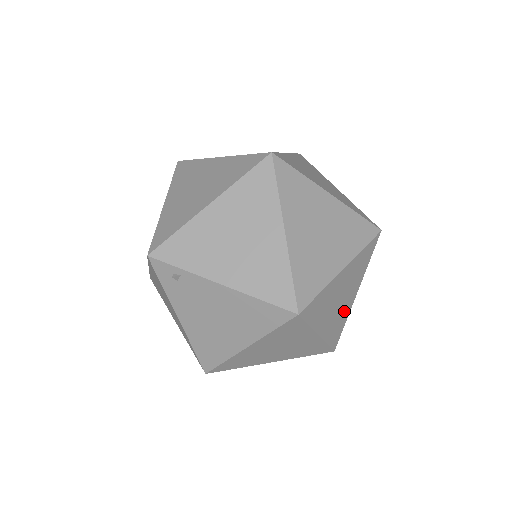
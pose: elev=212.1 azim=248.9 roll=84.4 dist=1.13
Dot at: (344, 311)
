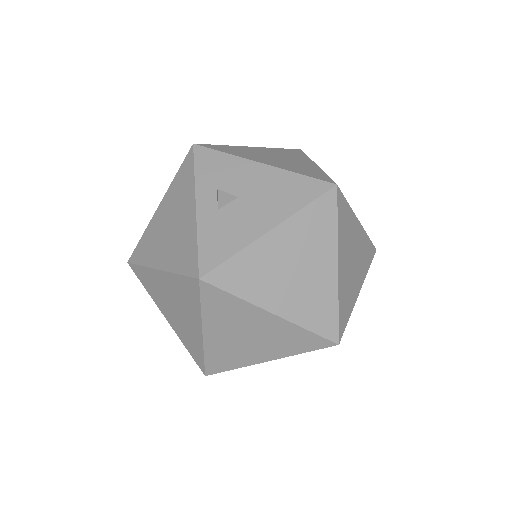
Dot at: occluded
